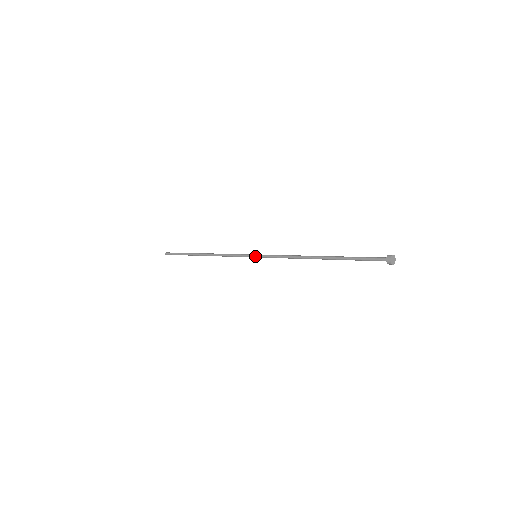
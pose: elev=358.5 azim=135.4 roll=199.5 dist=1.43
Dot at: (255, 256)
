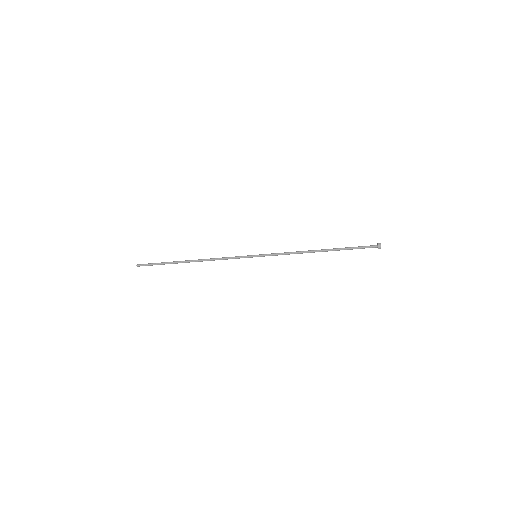
Dot at: (256, 256)
